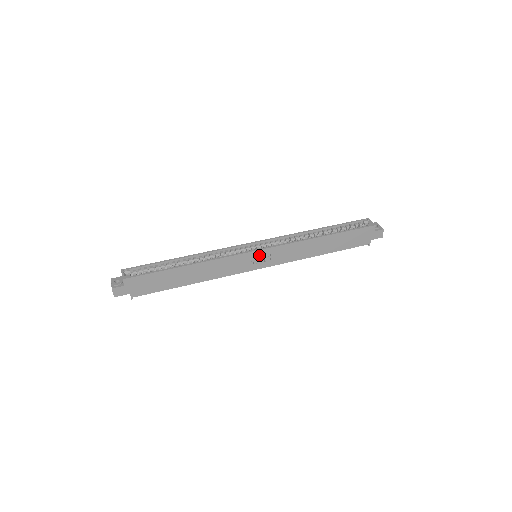
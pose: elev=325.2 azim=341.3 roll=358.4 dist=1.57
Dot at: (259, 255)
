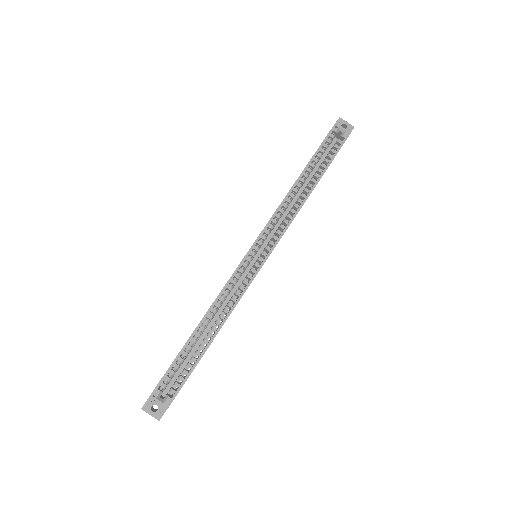
Dot at: occluded
